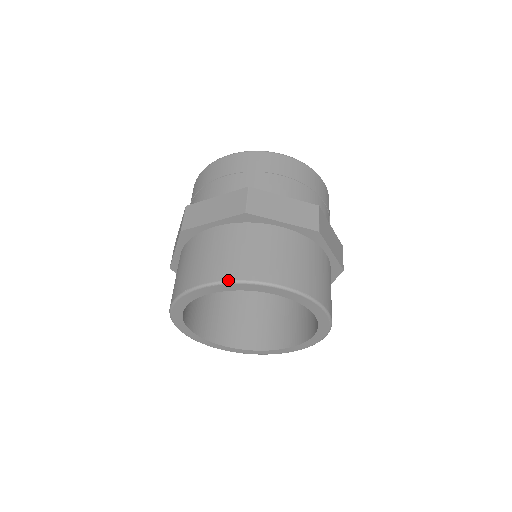
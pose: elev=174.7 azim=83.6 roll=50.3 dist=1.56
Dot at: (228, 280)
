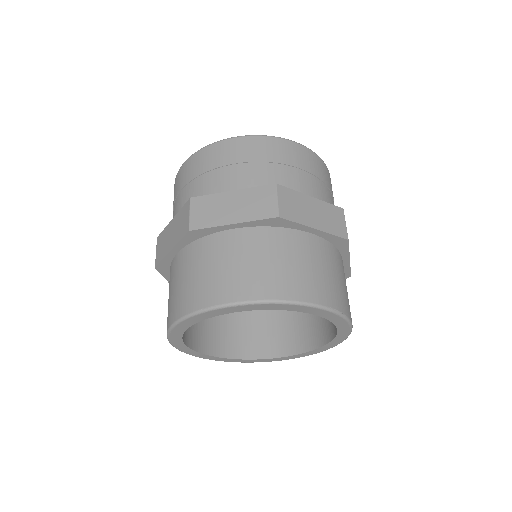
Dot at: (265, 299)
